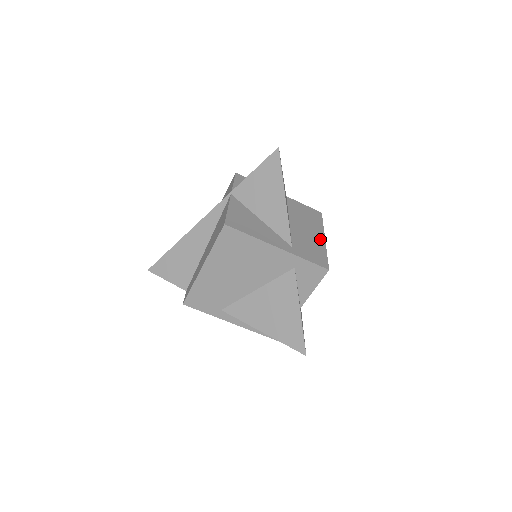
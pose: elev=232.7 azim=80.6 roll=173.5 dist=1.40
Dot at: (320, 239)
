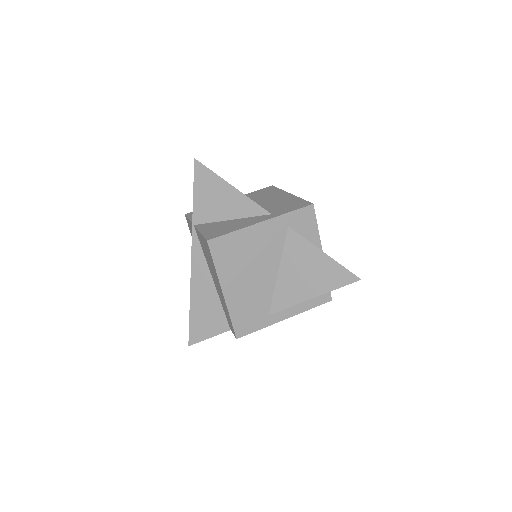
Dot at: (287, 196)
